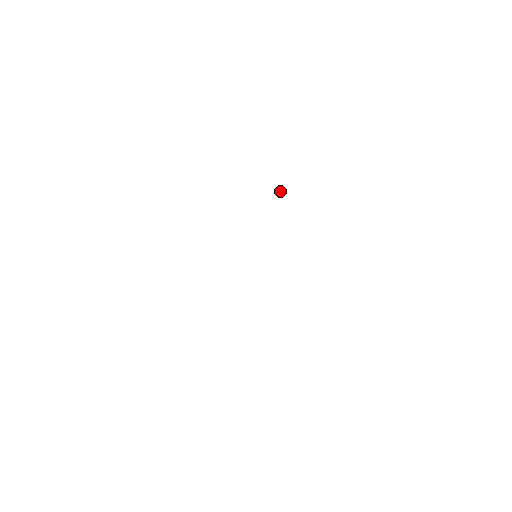
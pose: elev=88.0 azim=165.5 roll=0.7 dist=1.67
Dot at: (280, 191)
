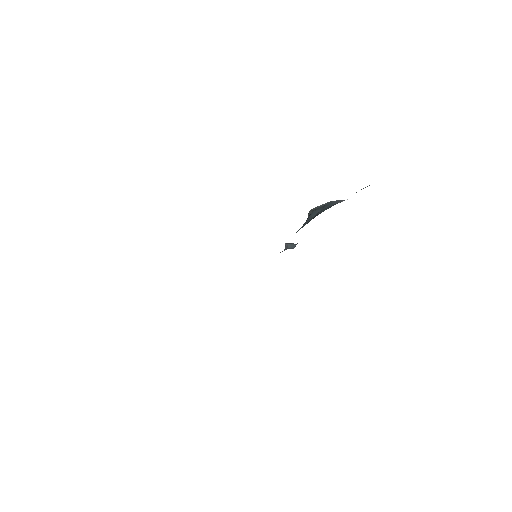
Dot at: occluded
